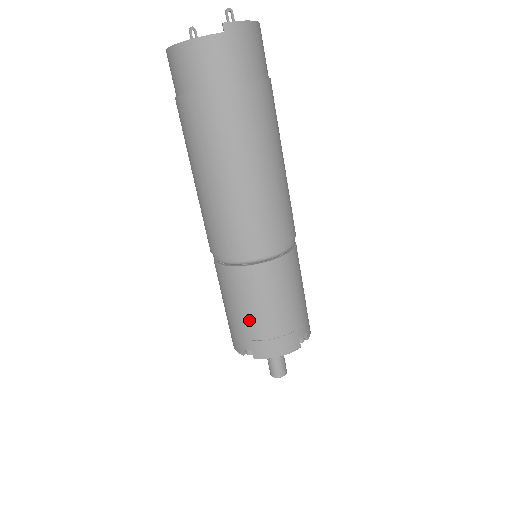
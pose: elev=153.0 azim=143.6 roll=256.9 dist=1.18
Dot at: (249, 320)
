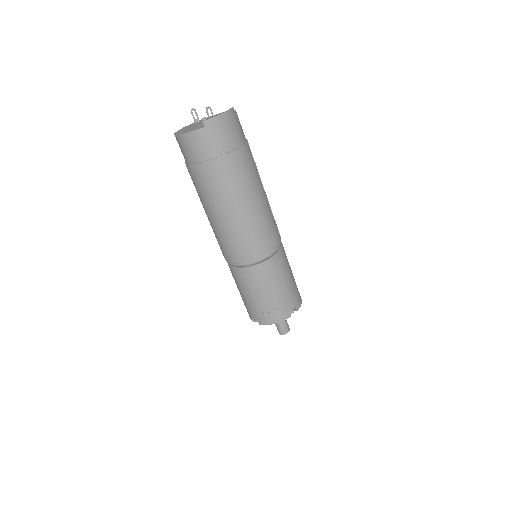
Dot at: (252, 301)
